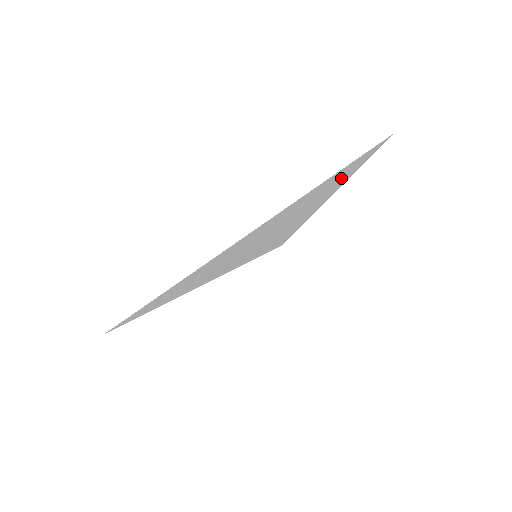
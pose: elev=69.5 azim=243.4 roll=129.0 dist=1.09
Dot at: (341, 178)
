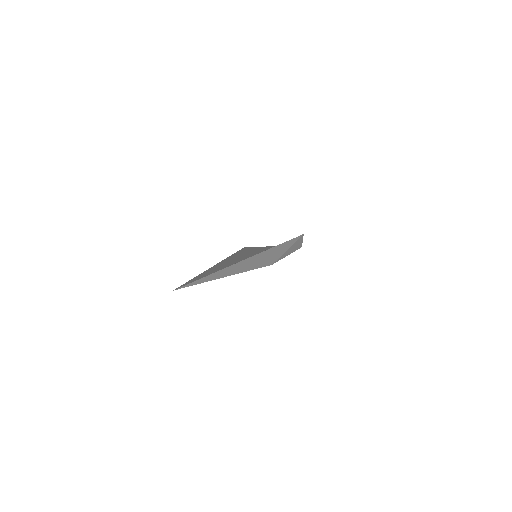
Dot at: (287, 245)
